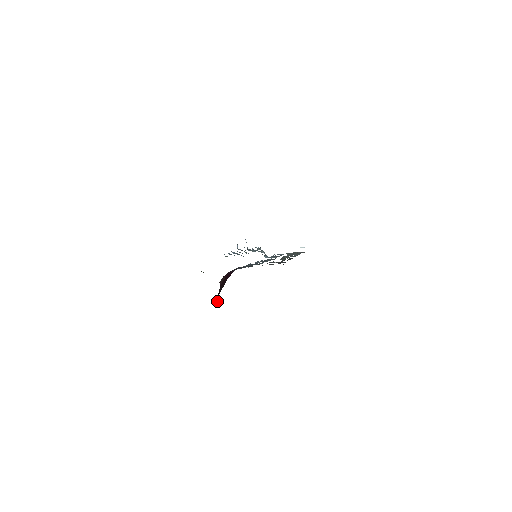
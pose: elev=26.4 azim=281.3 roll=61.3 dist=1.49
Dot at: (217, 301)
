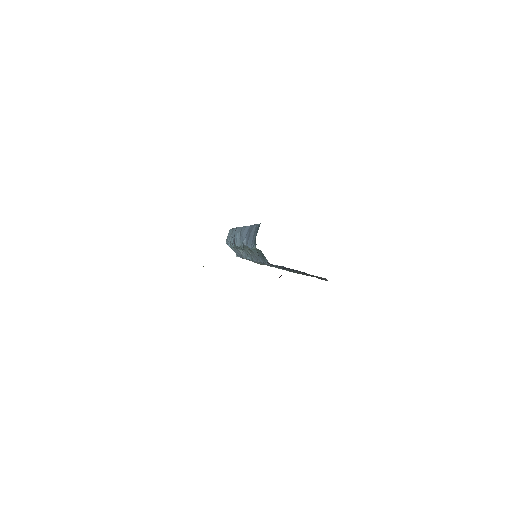
Dot at: occluded
